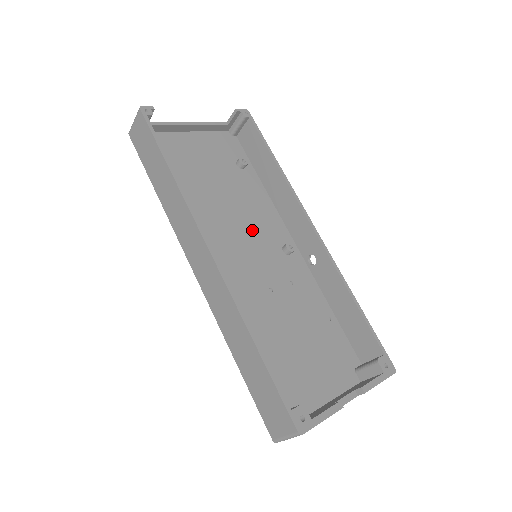
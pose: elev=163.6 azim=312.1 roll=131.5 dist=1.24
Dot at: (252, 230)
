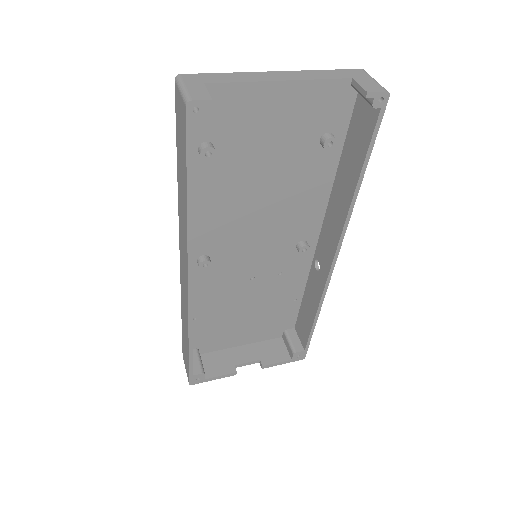
Dot at: (275, 224)
